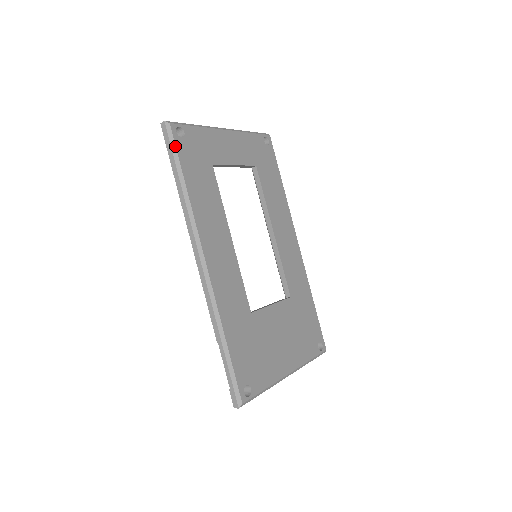
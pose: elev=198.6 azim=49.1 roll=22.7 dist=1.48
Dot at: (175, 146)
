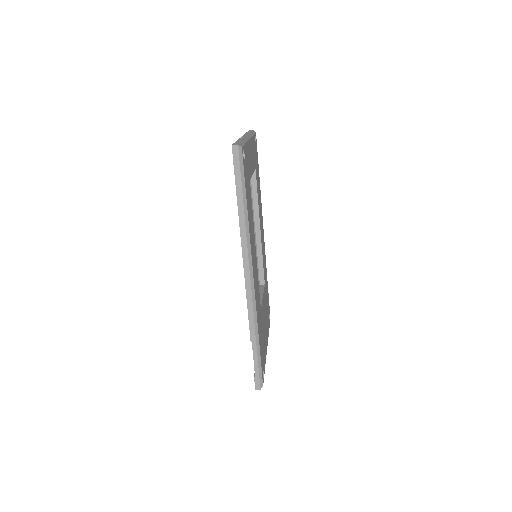
Dot at: (244, 171)
